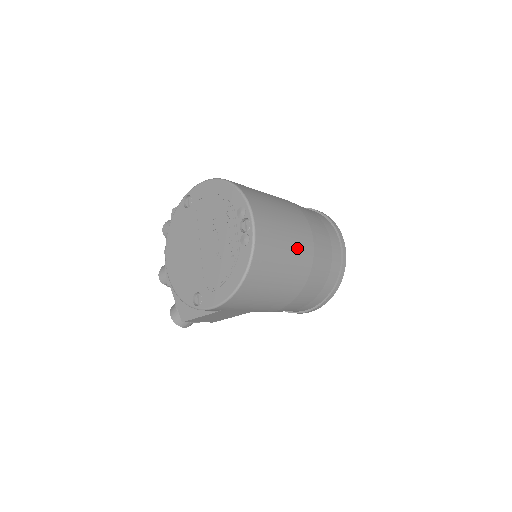
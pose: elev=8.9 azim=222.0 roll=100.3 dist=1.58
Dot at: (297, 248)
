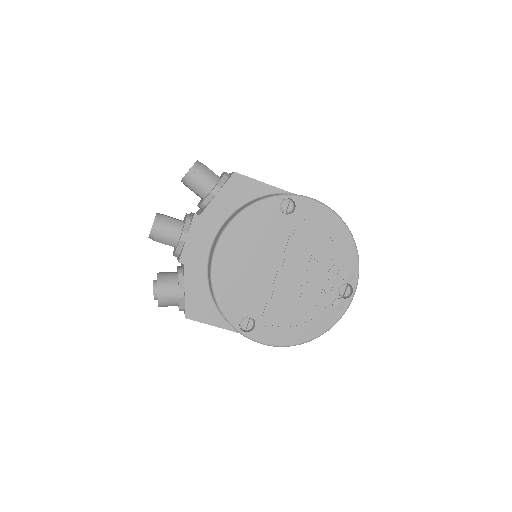
Dot at: occluded
